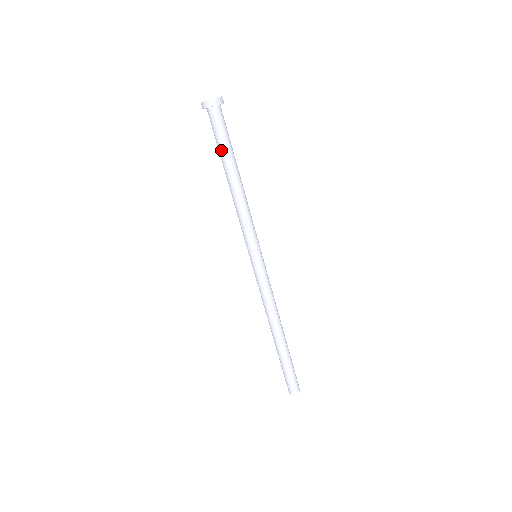
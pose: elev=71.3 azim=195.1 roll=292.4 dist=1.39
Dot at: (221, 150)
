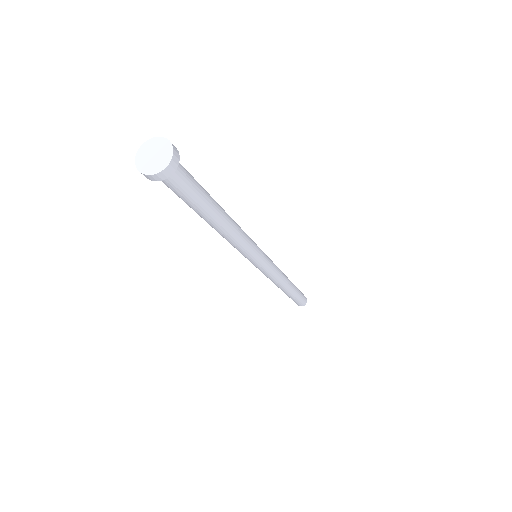
Dot at: (191, 207)
